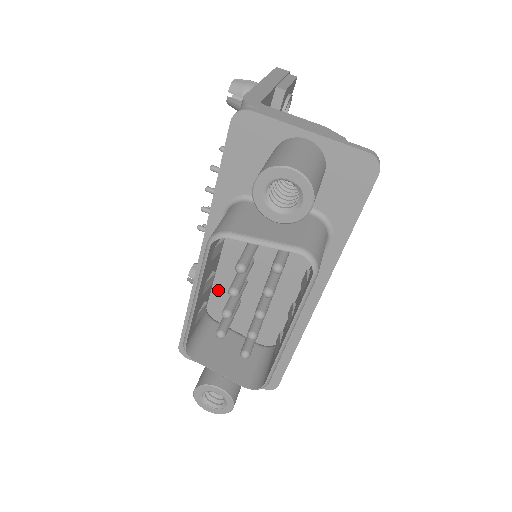
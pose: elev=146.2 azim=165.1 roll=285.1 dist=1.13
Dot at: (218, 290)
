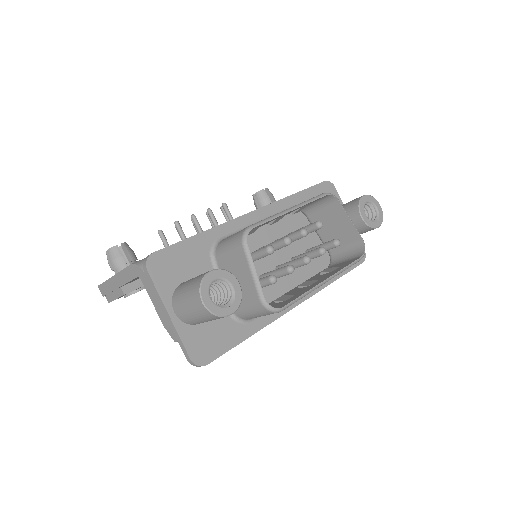
Dot at: occluded
